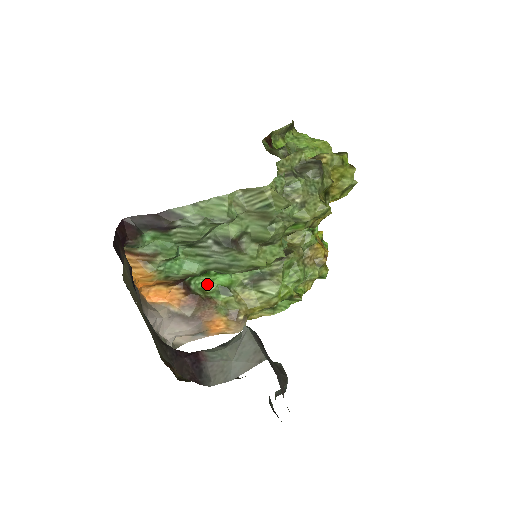
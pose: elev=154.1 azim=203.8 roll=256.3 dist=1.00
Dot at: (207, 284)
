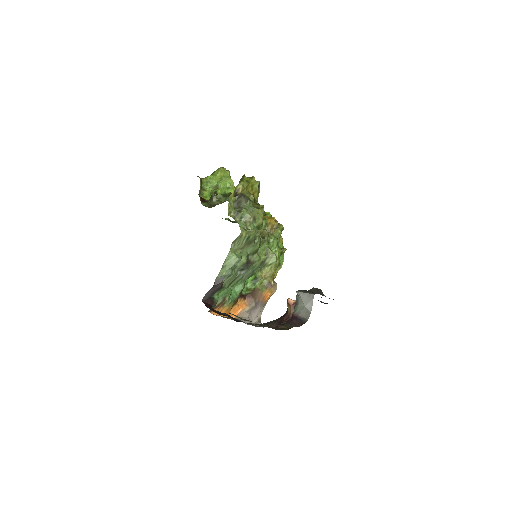
Dot at: (247, 286)
